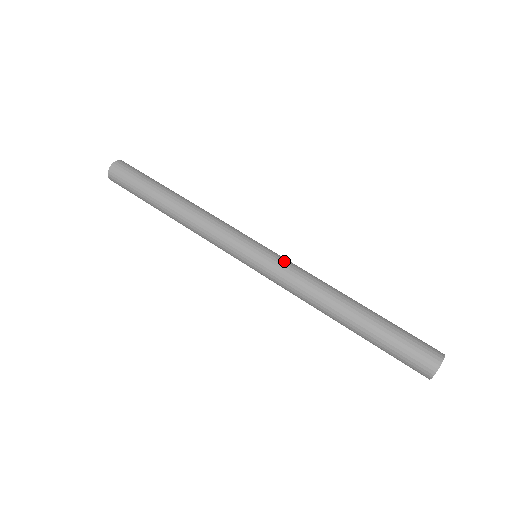
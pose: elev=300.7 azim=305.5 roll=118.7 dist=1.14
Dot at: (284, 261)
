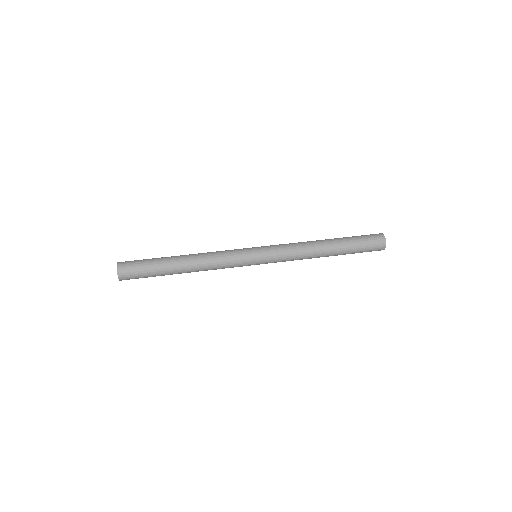
Dot at: (275, 245)
